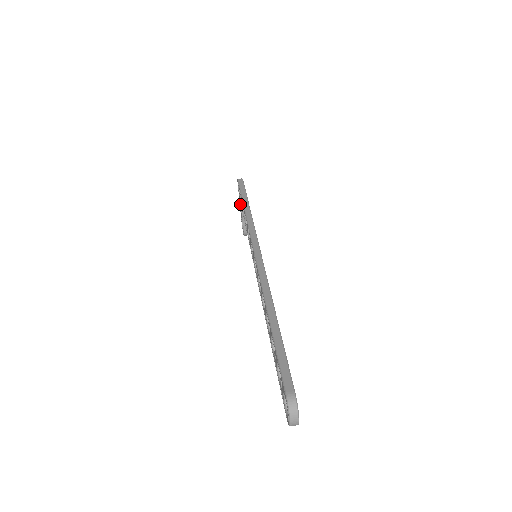
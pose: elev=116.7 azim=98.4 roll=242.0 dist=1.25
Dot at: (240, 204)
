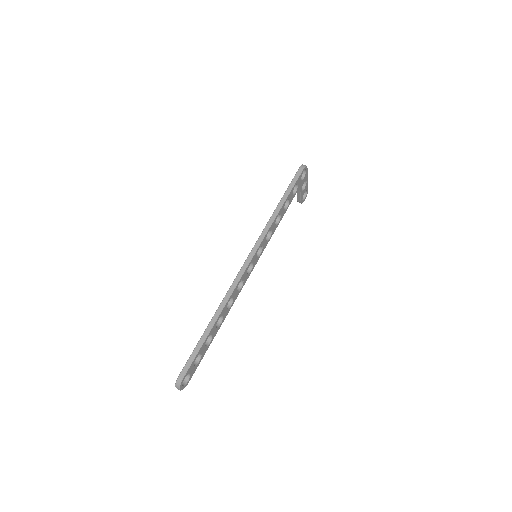
Dot at: occluded
